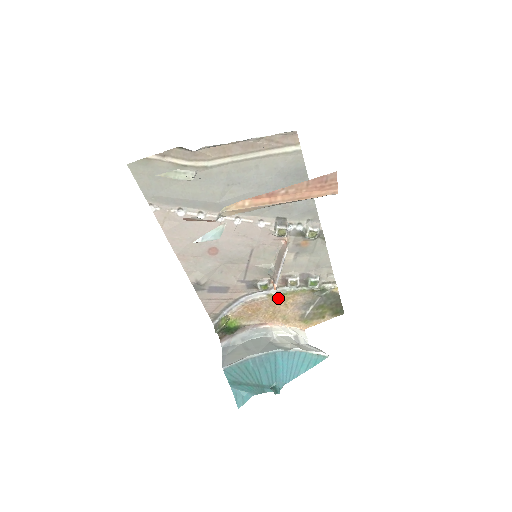
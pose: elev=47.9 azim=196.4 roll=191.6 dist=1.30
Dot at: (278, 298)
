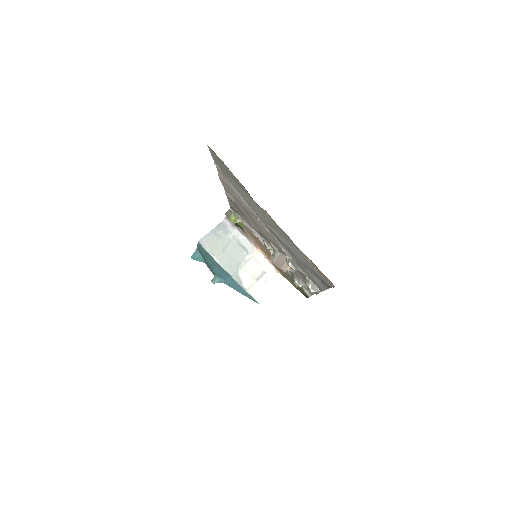
Dot at: occluded
